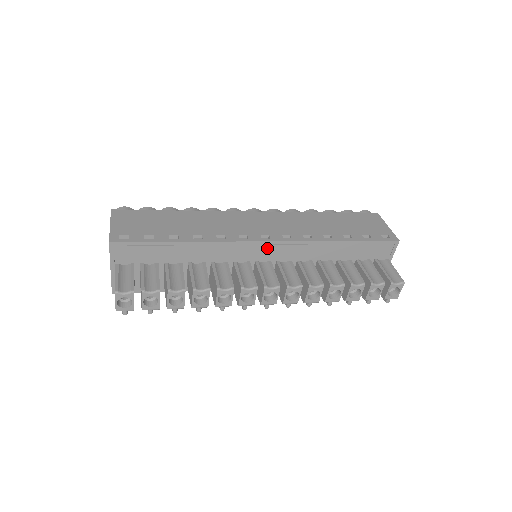
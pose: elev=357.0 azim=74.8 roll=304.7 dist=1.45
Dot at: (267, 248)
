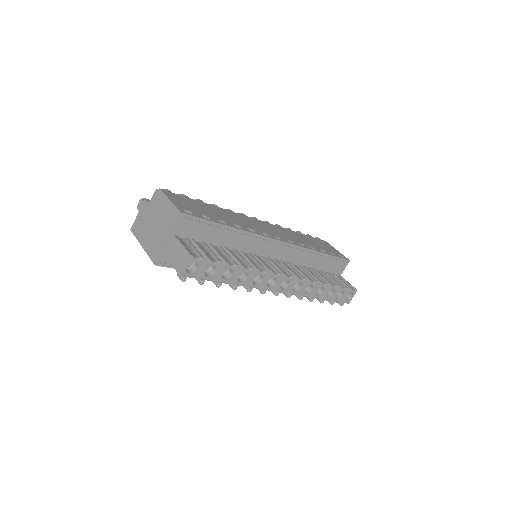
Dot at: (279, 247)
